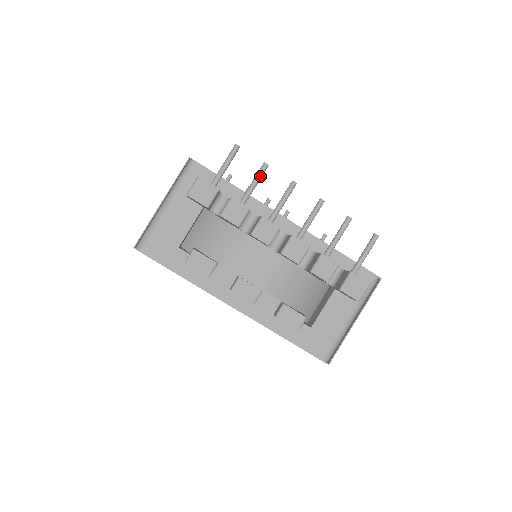
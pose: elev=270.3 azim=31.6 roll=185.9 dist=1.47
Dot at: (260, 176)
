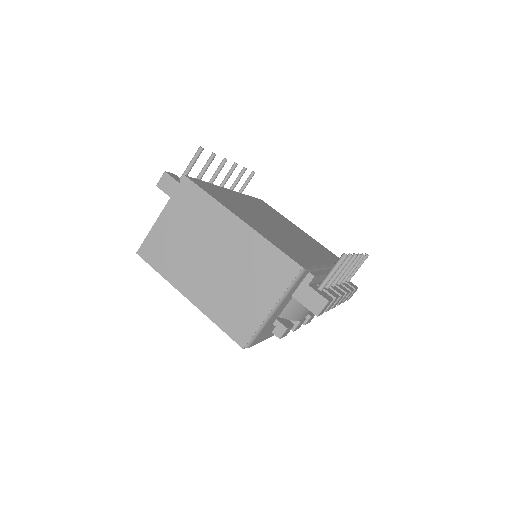
Dot at: occluded
